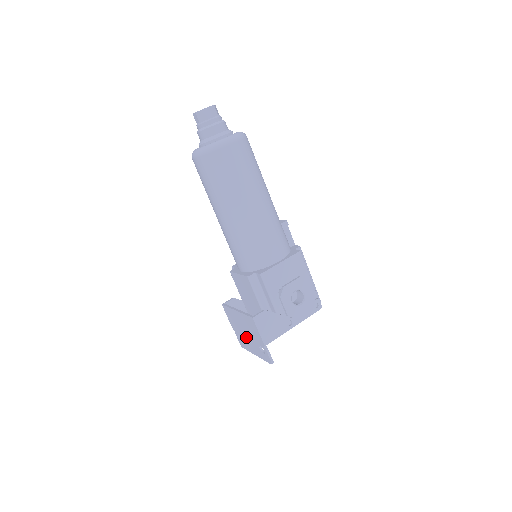
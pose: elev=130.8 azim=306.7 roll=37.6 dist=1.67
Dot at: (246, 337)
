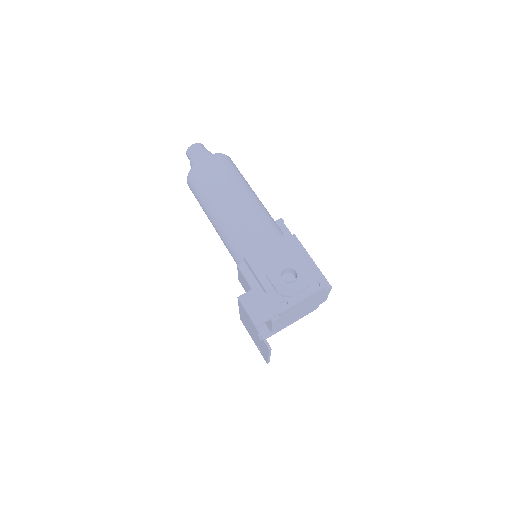
Dot at: (256, 339)
